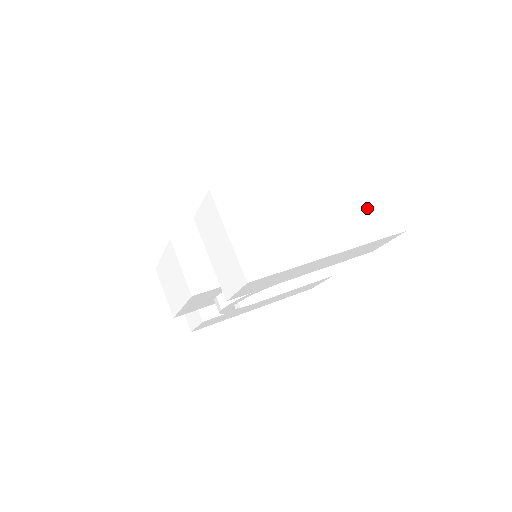
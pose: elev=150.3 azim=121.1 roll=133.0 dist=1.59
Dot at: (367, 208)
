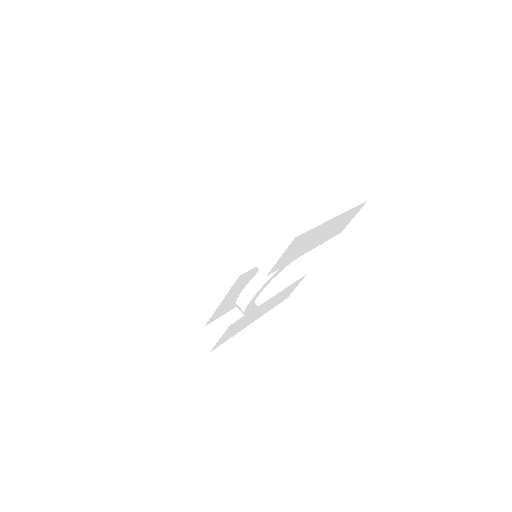
Dot at: (337, 187)
